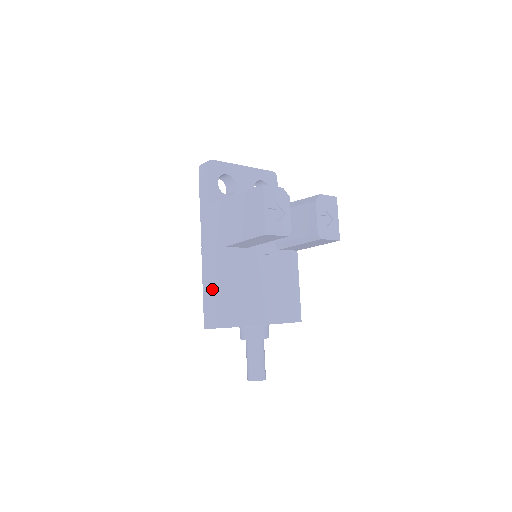
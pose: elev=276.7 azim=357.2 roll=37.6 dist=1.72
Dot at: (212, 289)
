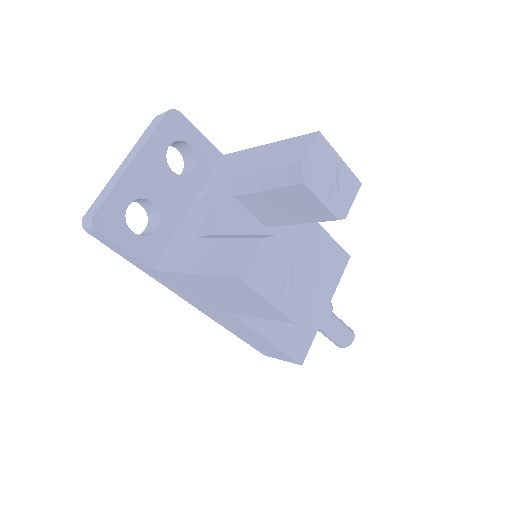
Dot at: (245, 336)
